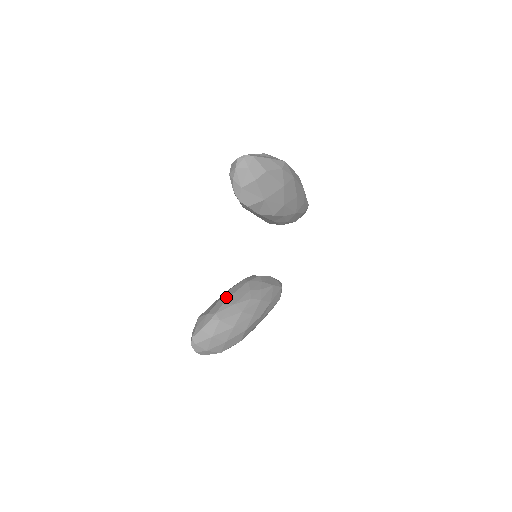
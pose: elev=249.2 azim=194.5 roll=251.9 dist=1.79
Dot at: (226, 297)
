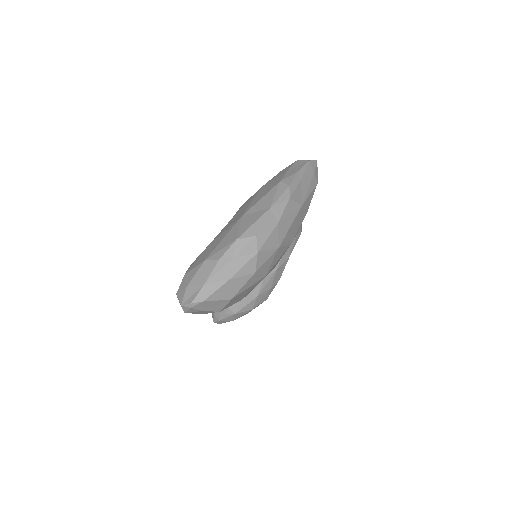
Dot at: occluded
